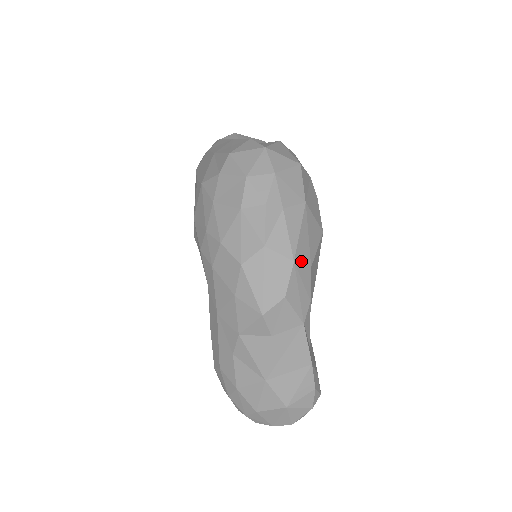
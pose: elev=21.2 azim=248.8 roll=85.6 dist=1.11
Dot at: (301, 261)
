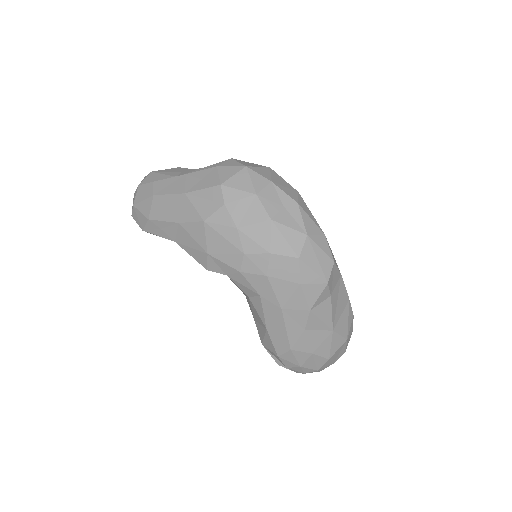
Dot at: occluded
